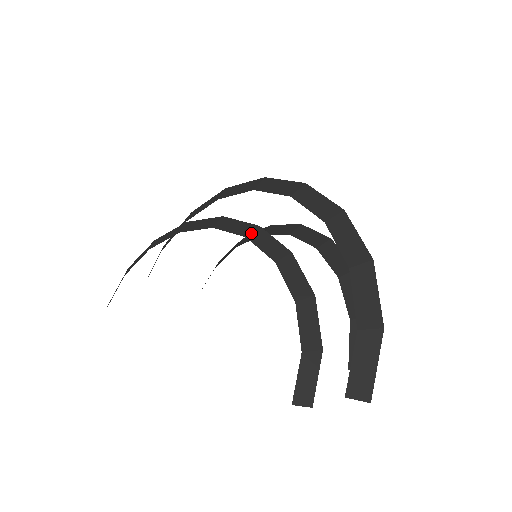
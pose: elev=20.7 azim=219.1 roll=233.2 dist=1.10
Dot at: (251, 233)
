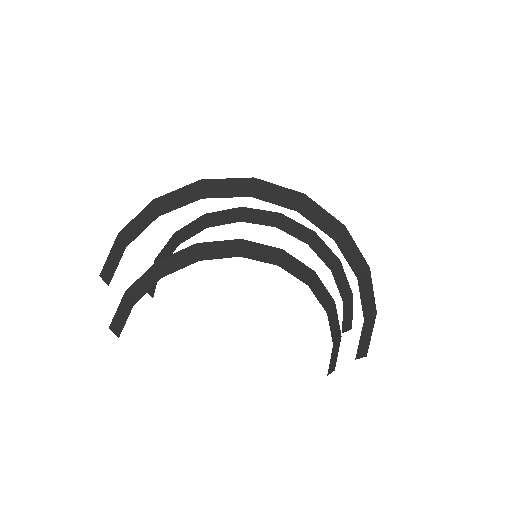
Dot at: (280, 260)
